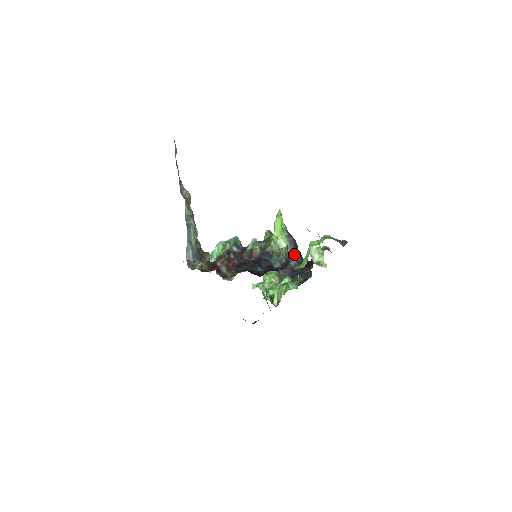
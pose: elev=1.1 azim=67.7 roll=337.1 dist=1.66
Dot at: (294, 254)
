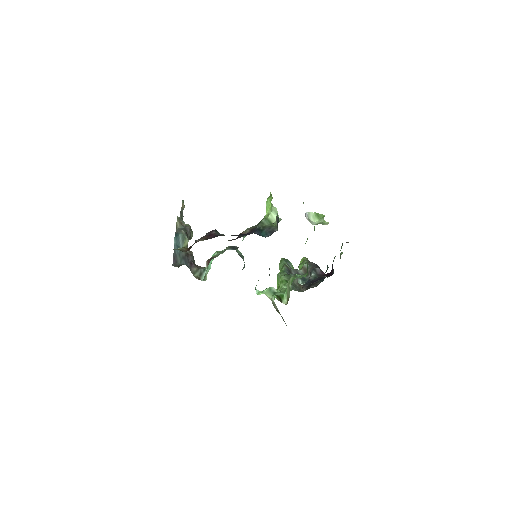
Dot at: (312, 268)
